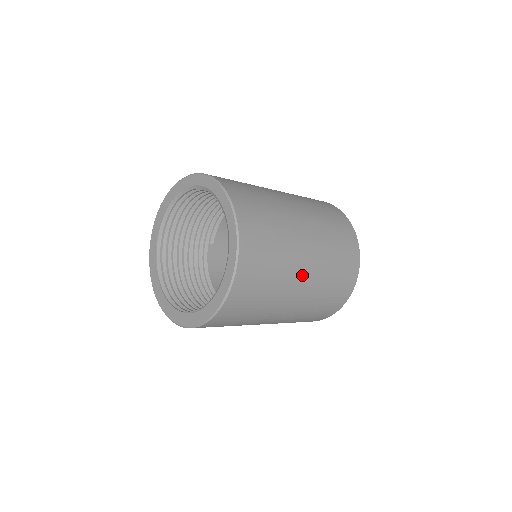
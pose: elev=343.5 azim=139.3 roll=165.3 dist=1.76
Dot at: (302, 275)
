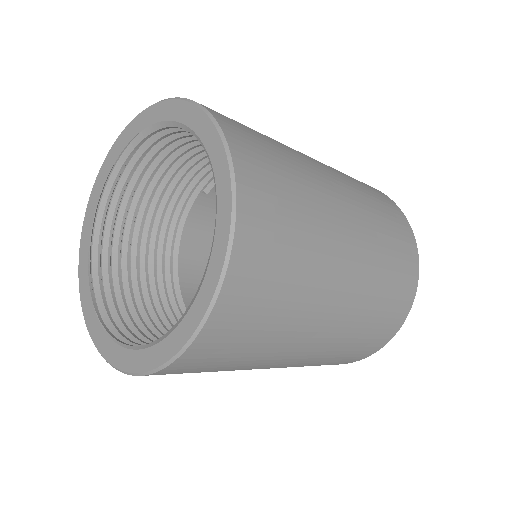
Dot at: (301, 350)
